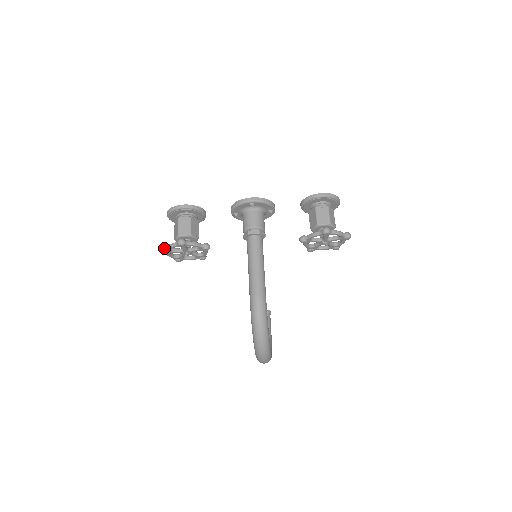
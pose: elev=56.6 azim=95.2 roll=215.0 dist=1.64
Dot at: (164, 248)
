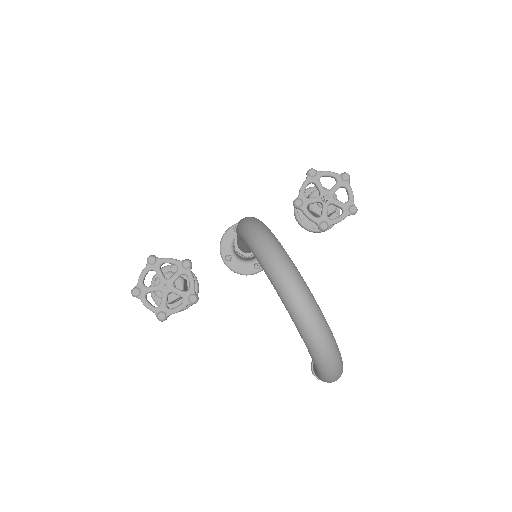
Dot at: (135, 286)
